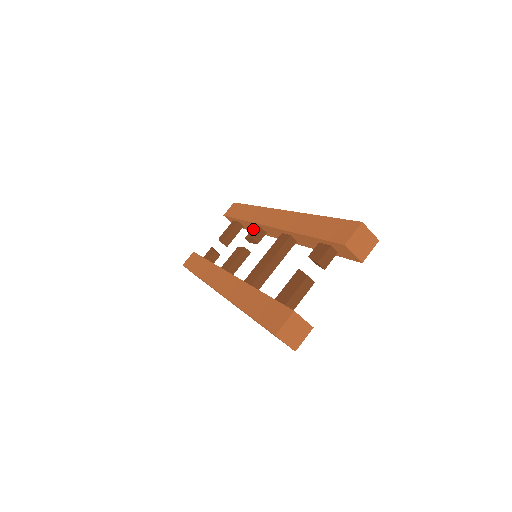
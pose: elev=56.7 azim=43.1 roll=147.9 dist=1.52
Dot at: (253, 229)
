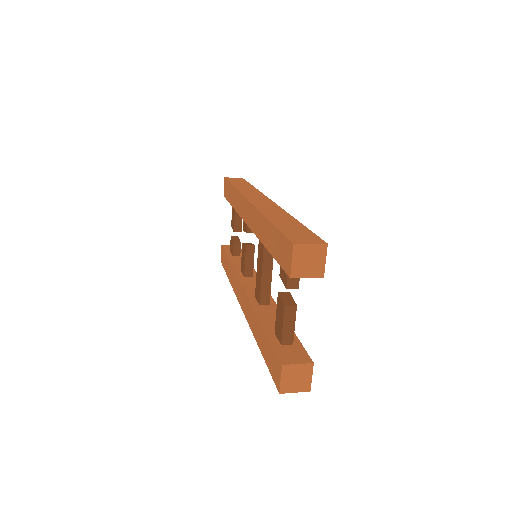
Dot at: occluded
